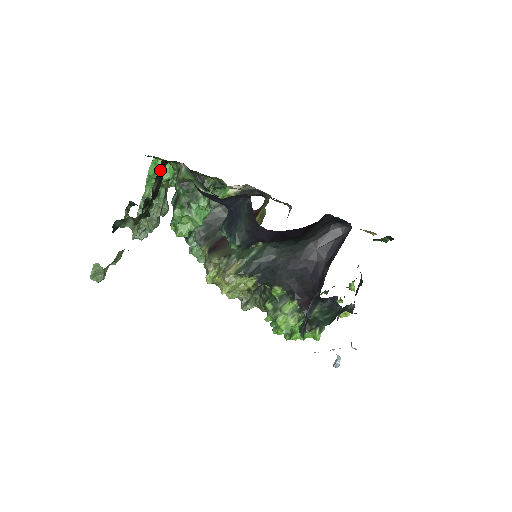
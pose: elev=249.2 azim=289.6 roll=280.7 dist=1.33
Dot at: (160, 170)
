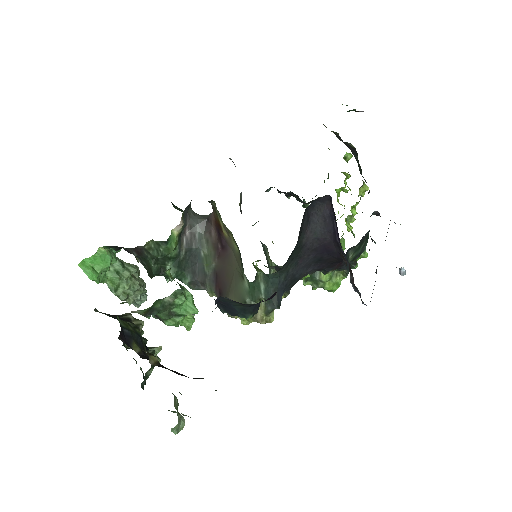
Dot at: (124, 338)
